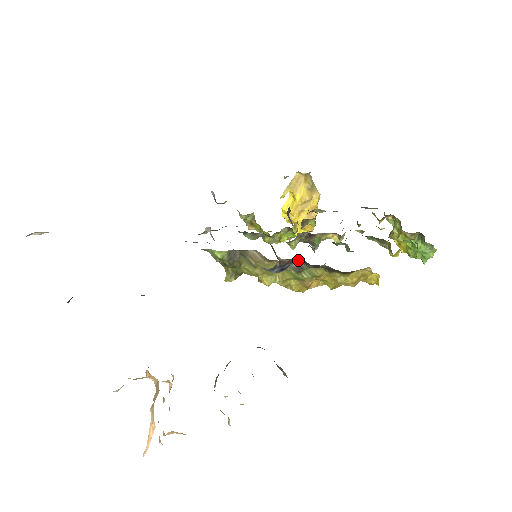
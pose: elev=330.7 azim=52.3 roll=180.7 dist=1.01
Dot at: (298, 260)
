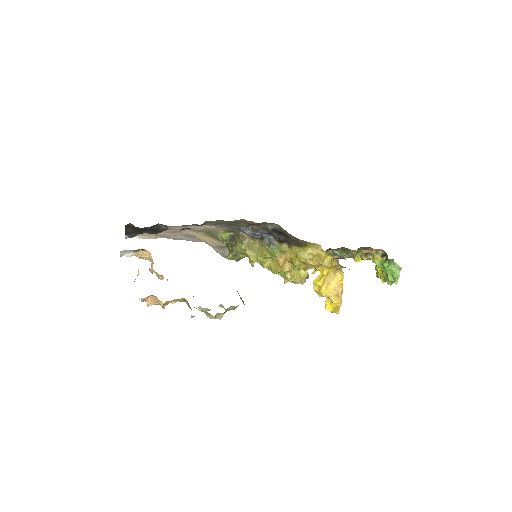
Dot at: (267, 233)
